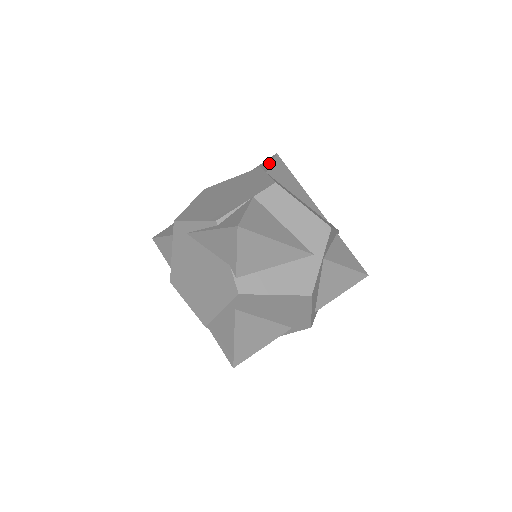
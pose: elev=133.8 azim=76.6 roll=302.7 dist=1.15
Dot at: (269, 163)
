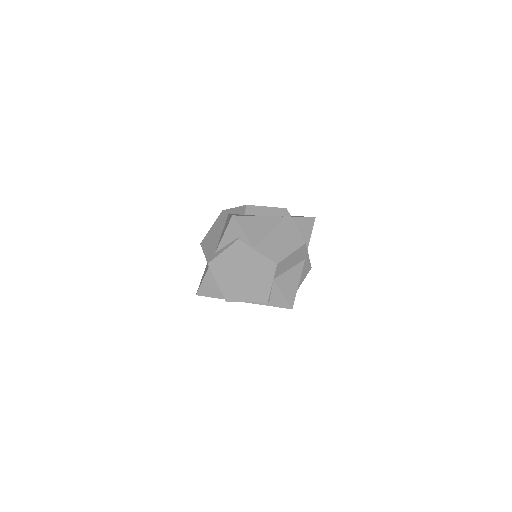
Dot at: (241, 232)
